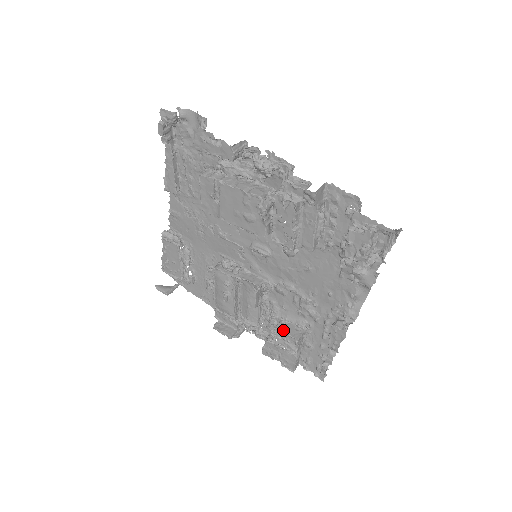
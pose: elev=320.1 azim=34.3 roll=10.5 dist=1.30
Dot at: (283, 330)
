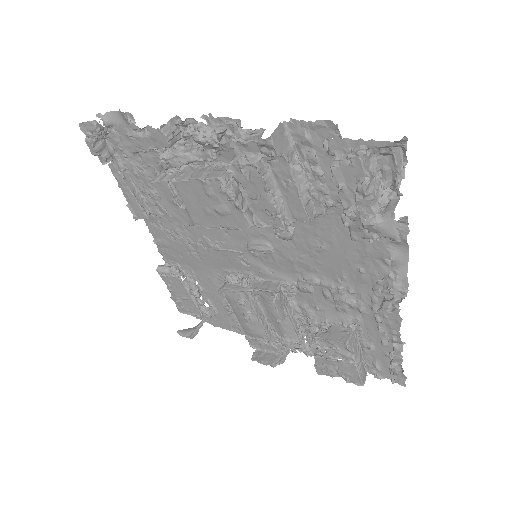
Dot at: (326, 337)
